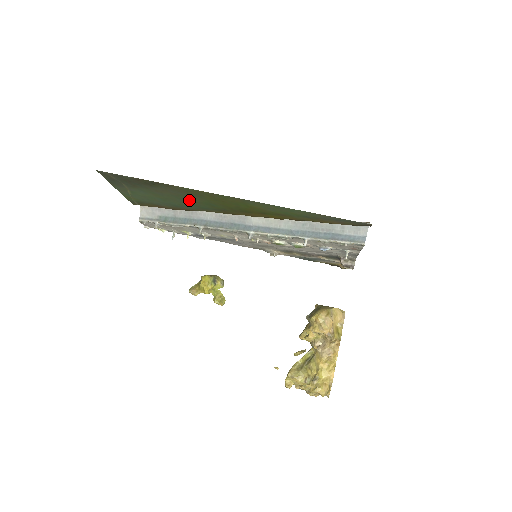
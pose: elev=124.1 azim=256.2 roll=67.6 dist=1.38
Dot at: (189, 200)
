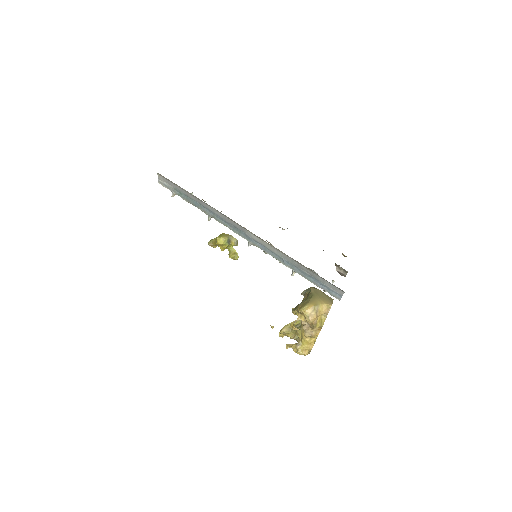
Dot at: occluded
